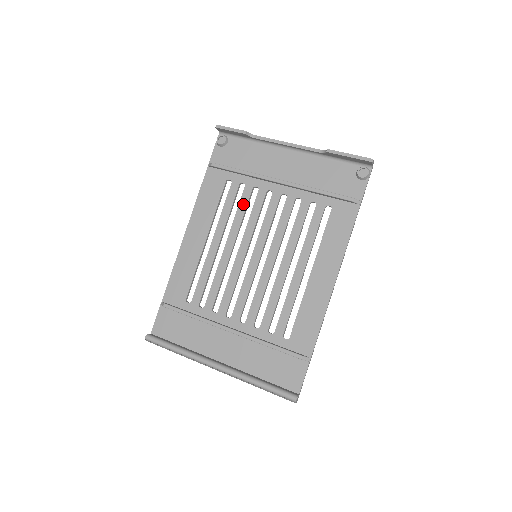
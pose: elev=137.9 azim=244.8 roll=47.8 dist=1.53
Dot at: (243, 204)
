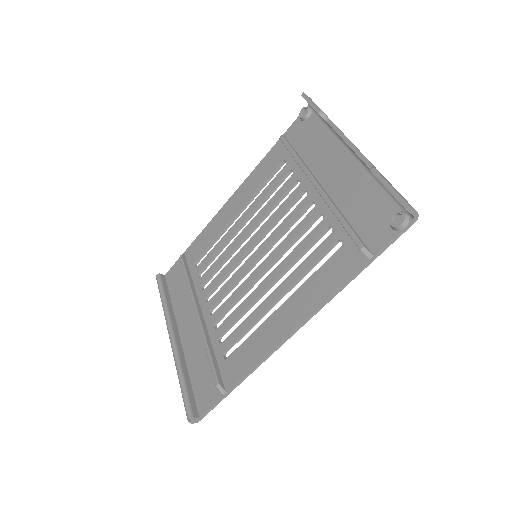
Dot at: (279, 194)
